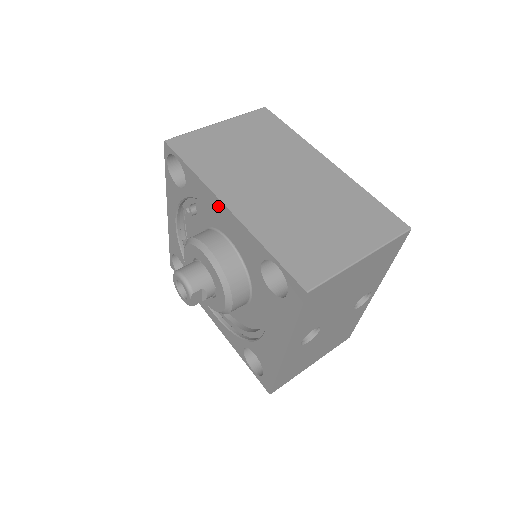
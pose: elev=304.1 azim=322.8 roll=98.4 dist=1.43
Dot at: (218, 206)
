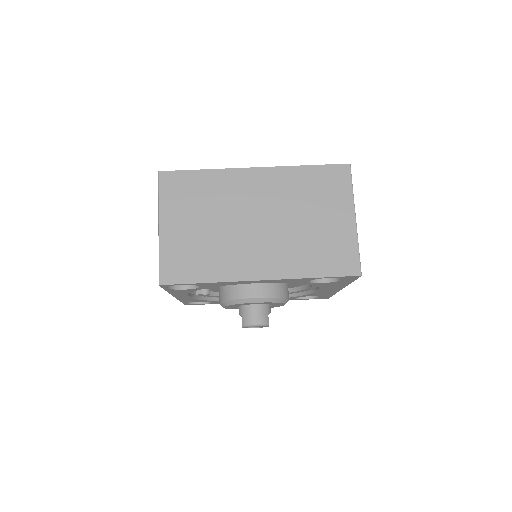
Dot at: (250, 282)
